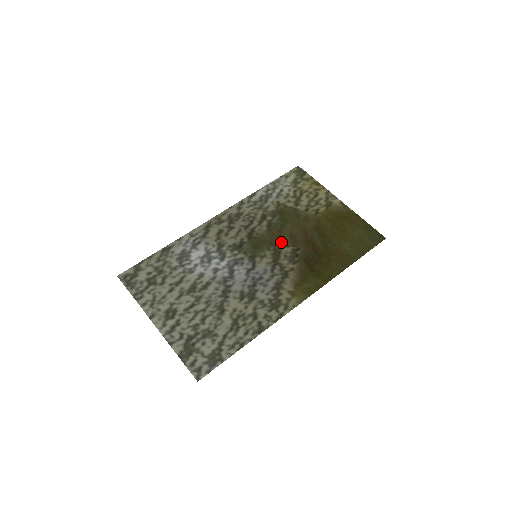
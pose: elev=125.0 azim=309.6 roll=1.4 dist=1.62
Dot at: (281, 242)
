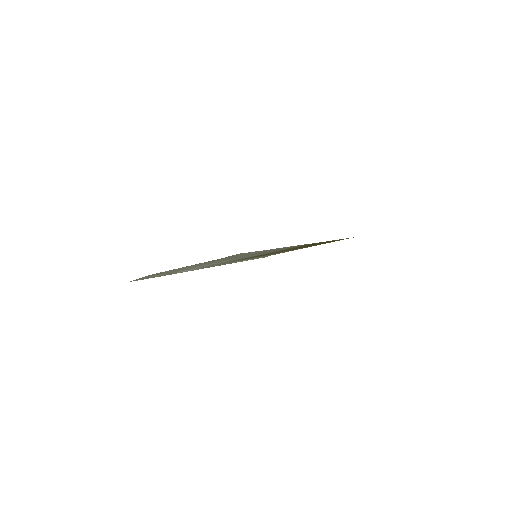
Dot at: occluded
